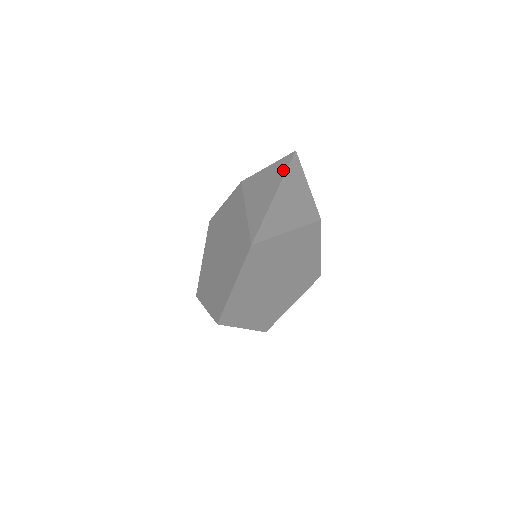
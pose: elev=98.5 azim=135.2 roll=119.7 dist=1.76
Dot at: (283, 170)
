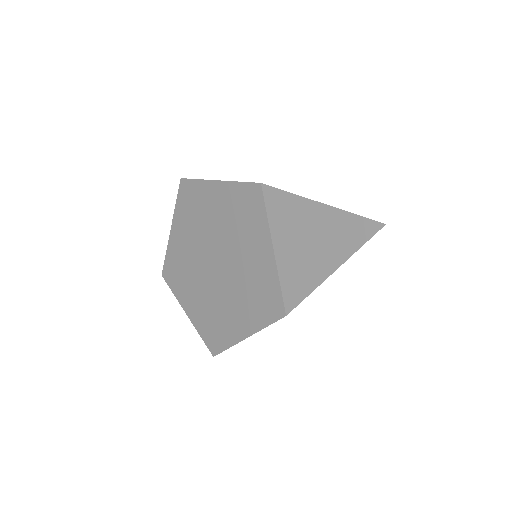
Dot at: (356, 240)
